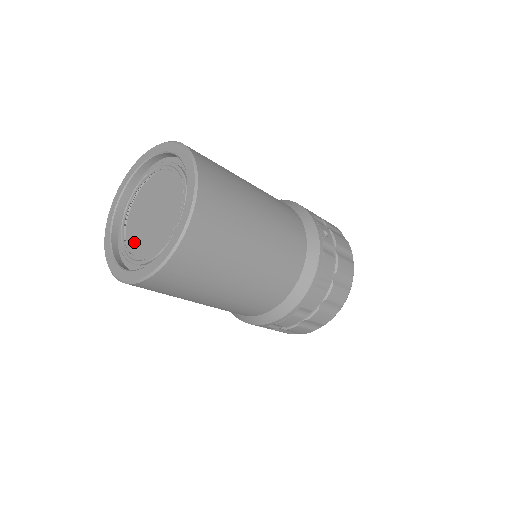
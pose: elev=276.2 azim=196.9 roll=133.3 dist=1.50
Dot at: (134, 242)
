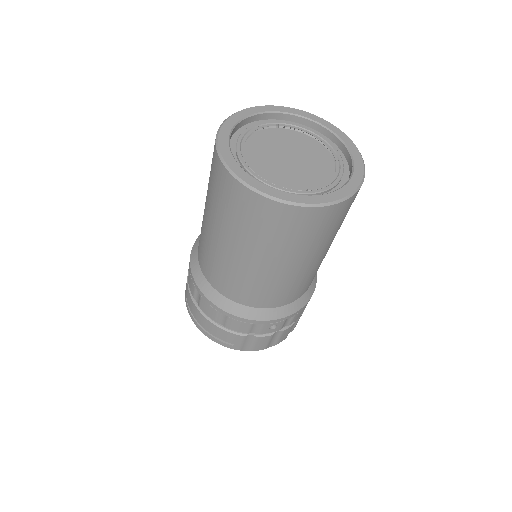
Dot at: (282, 179)
